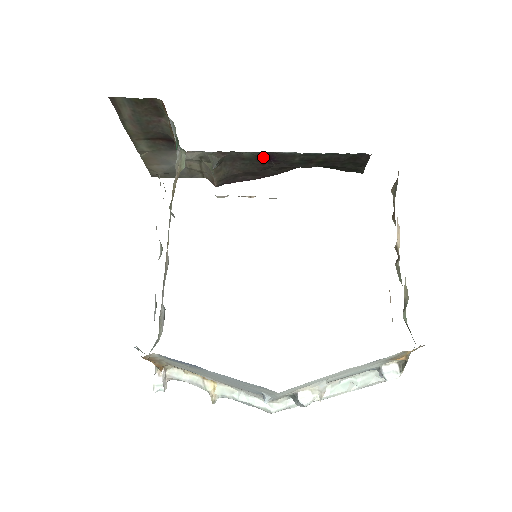
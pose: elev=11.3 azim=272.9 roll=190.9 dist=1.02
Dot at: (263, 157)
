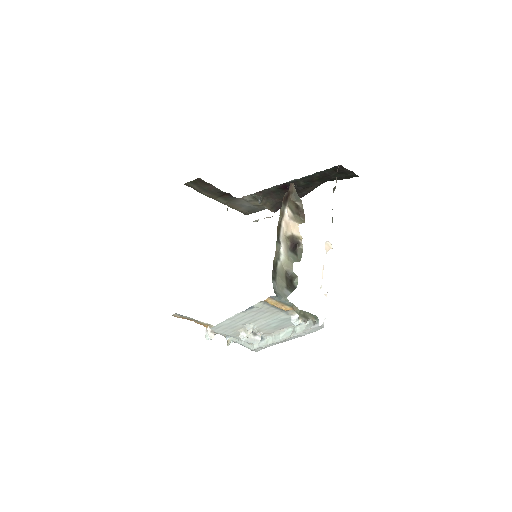
Dot at: (282, 188)
